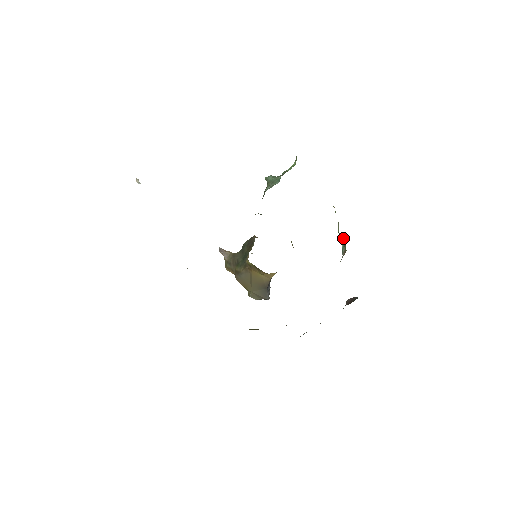
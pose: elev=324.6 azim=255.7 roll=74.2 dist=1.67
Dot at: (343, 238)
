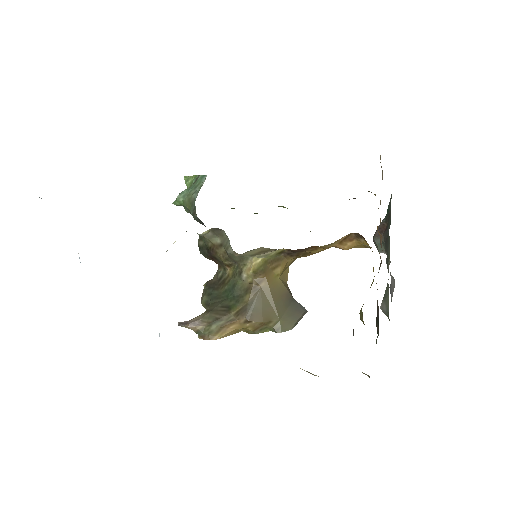
Dot at: occluded
